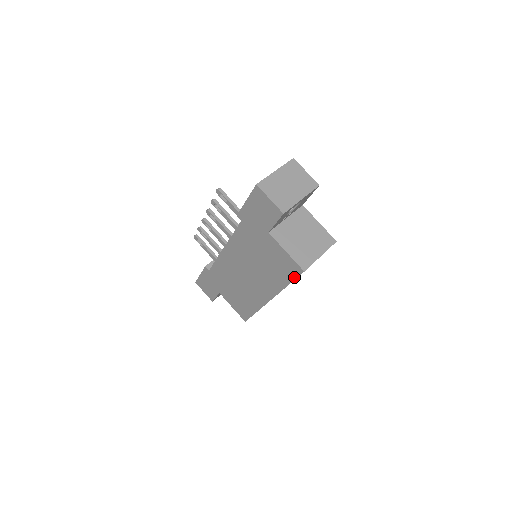
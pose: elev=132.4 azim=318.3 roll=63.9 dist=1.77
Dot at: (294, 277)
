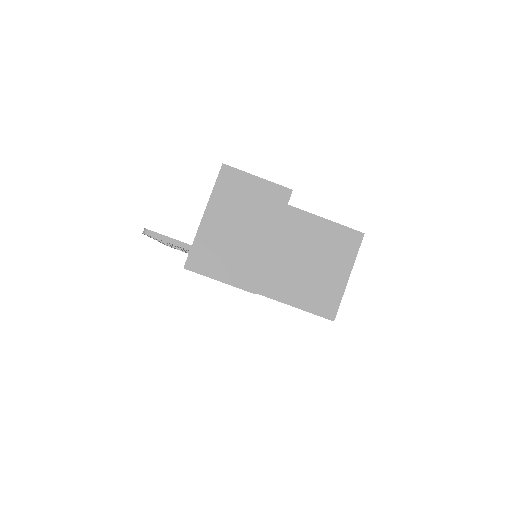
Dot at: occluded
